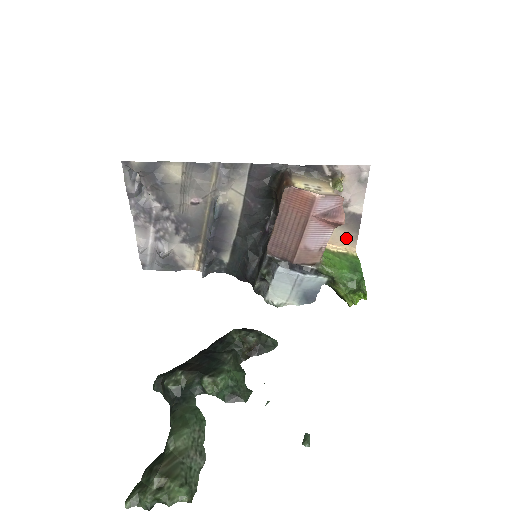
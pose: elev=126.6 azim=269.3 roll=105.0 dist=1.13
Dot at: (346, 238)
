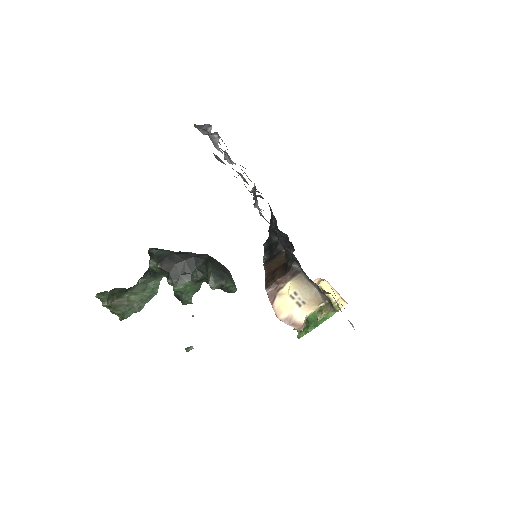
Dot at: occluded
